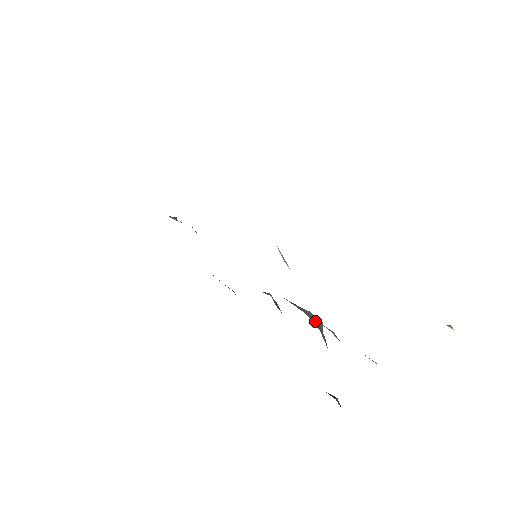
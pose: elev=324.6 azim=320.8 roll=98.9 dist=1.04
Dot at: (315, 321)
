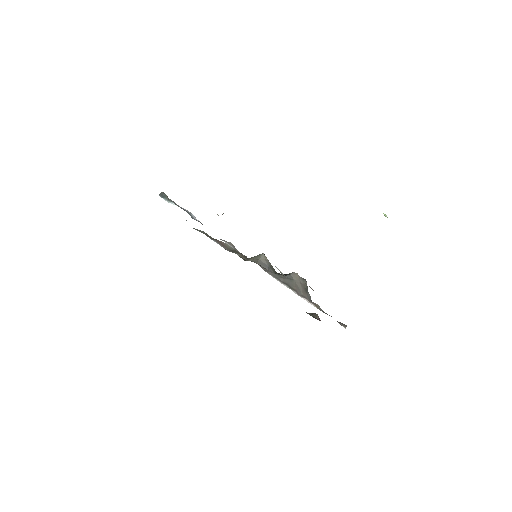
Dot at: (303, 288)
